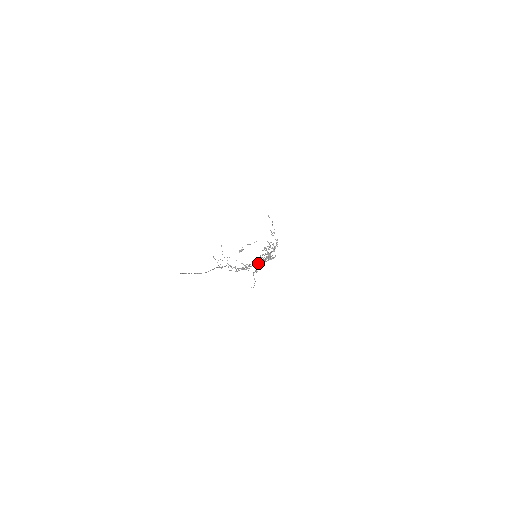
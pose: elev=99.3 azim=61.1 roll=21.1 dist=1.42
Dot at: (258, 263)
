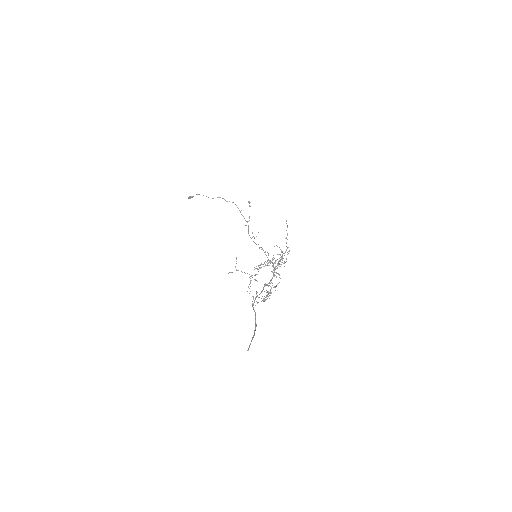
Dot at: (277, 284)
